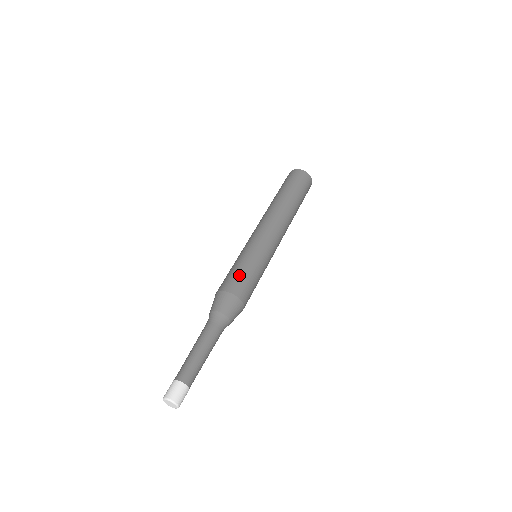
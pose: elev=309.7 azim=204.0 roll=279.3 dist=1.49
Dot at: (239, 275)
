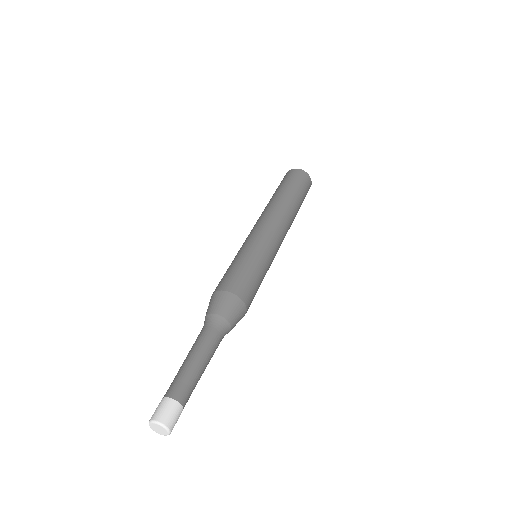
Dot at: (231, 272)
